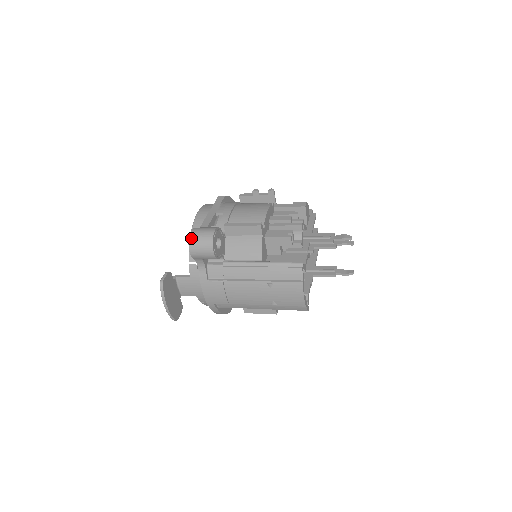
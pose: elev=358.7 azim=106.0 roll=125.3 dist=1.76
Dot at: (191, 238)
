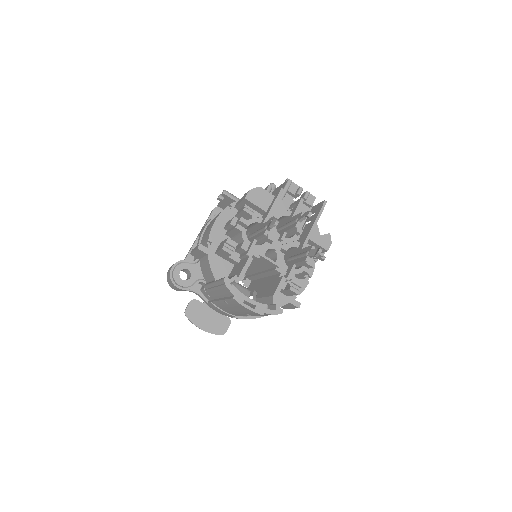
Dot at: (167, 278)
